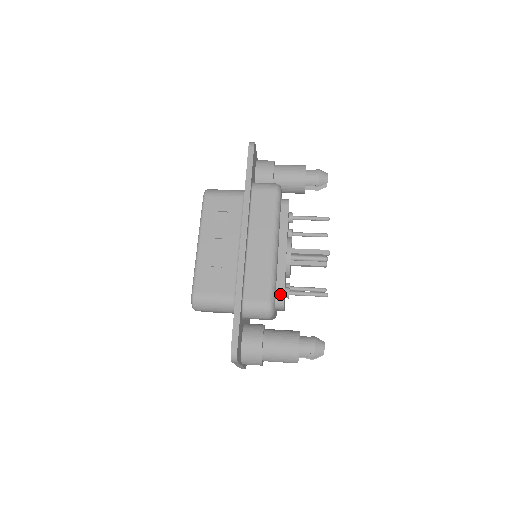
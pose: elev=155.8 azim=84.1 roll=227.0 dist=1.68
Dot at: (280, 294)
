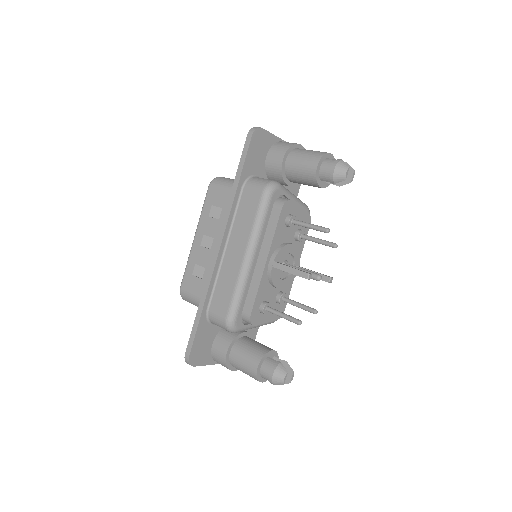
Dot at: (248, 311)
